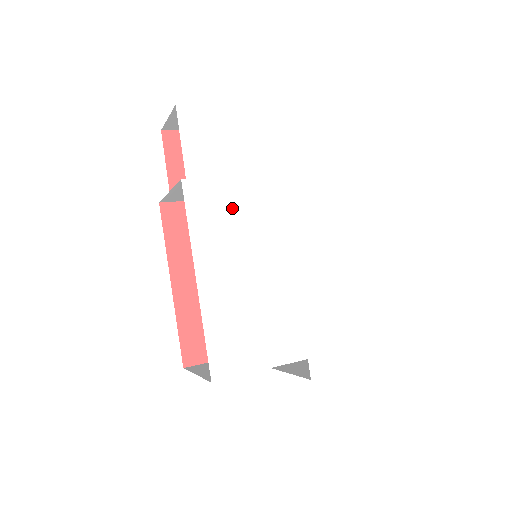
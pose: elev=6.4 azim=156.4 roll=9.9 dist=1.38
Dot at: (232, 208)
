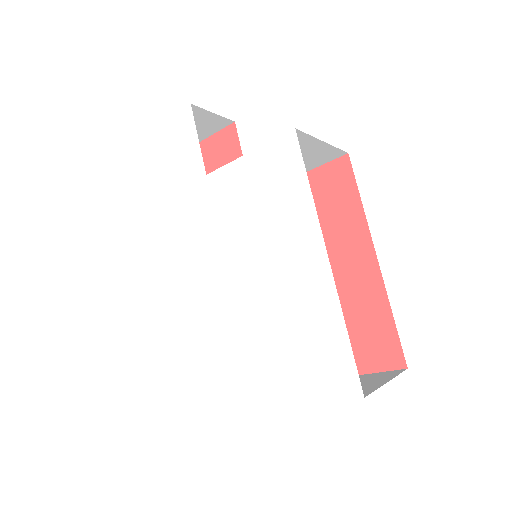
Dot at: (183, 220)
